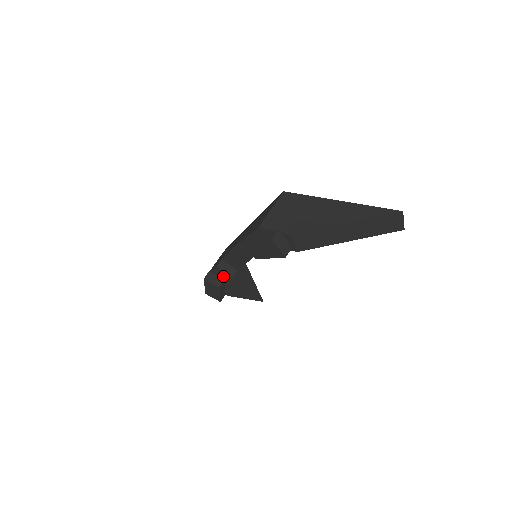
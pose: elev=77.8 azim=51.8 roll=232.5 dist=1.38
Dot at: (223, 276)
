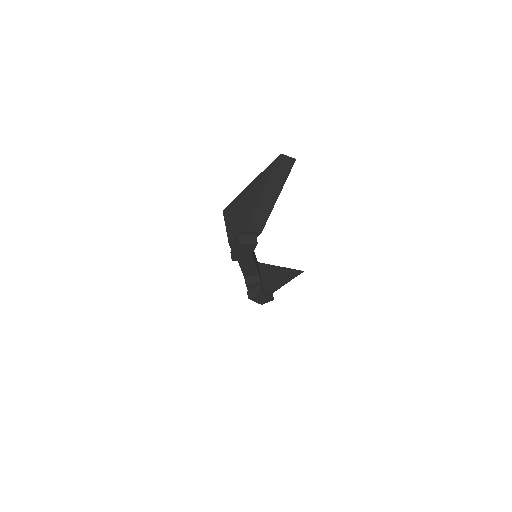
Dot at: (256, 286)
